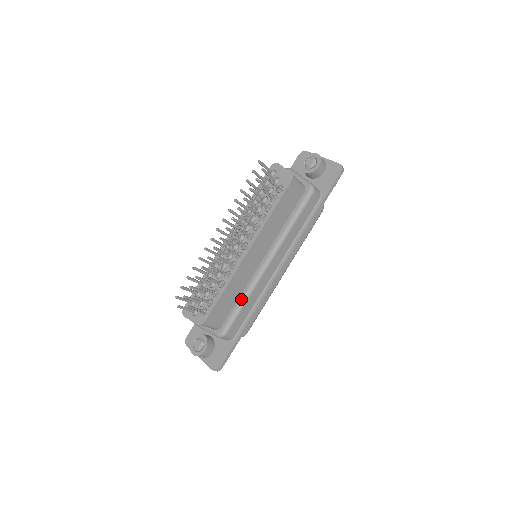
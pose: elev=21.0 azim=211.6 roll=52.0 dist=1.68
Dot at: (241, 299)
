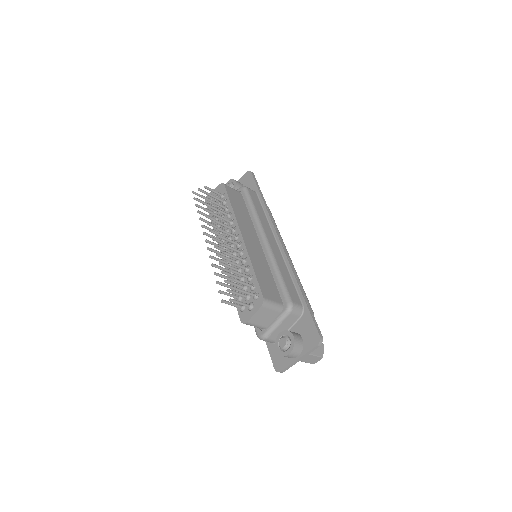
Dot at: (274, 272)
